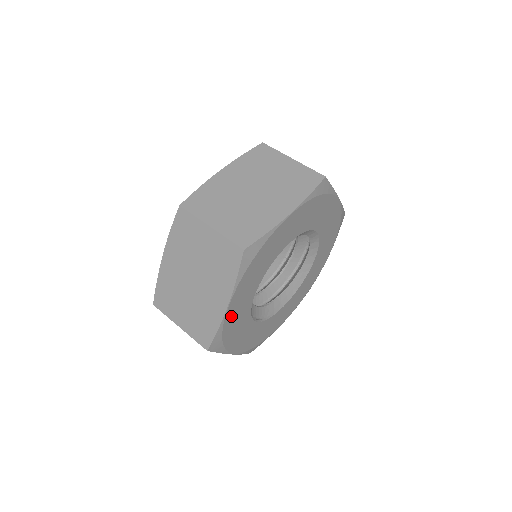
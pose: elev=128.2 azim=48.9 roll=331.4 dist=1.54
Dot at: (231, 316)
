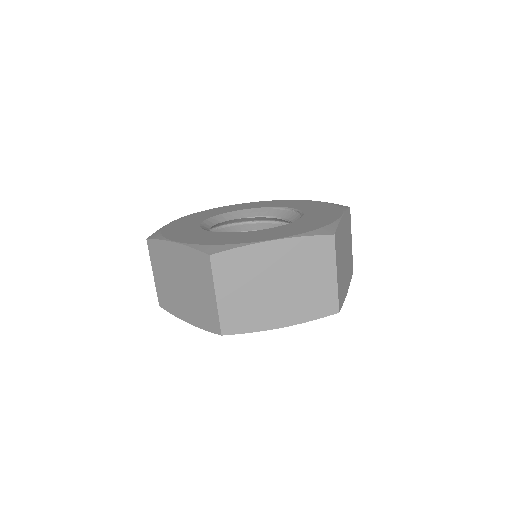
Dot at: occluded
